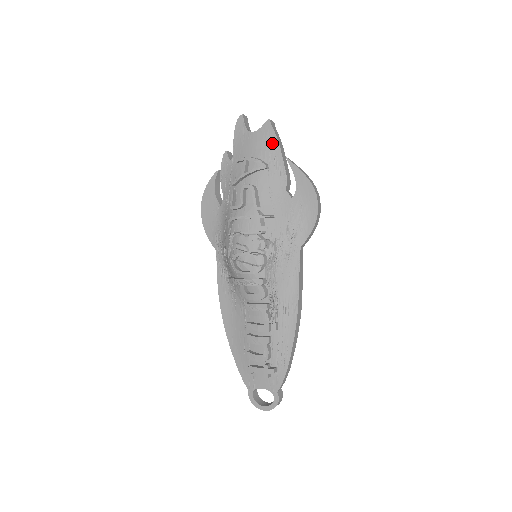
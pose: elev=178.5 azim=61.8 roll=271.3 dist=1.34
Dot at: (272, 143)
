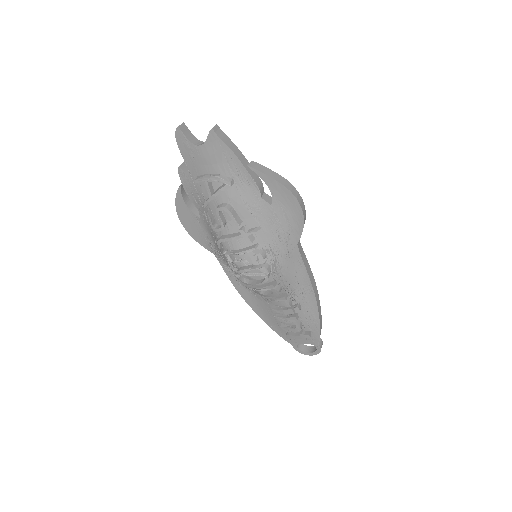
Dot at: (226, 155)
